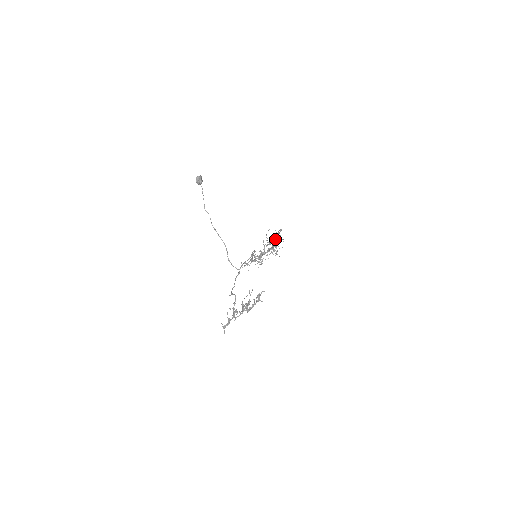
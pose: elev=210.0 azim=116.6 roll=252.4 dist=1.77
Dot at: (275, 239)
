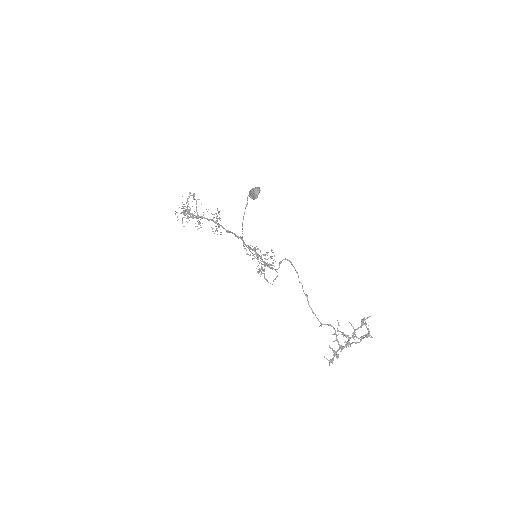
Dot at: (190, 208)
